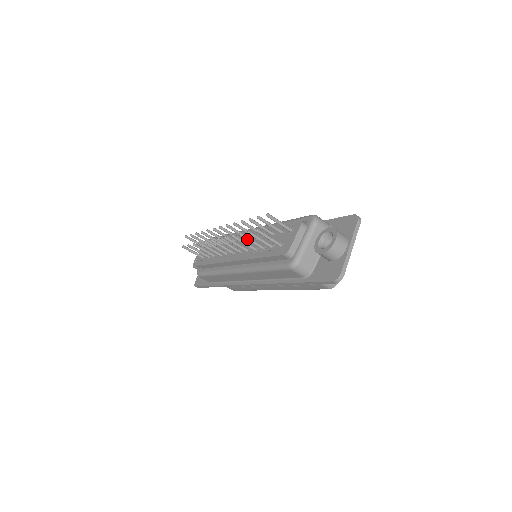
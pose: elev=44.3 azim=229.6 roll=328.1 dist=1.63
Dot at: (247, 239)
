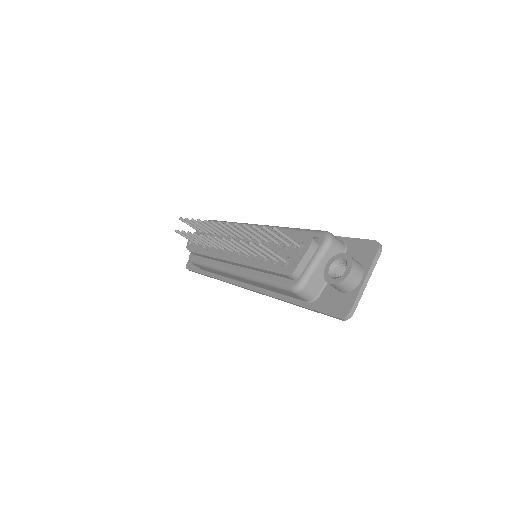
Dot at: (248, 247)
